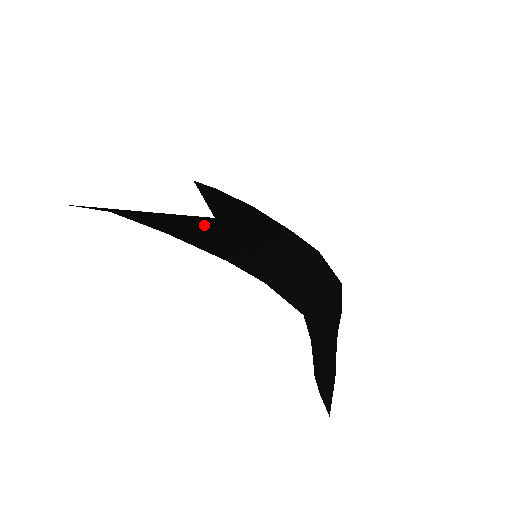
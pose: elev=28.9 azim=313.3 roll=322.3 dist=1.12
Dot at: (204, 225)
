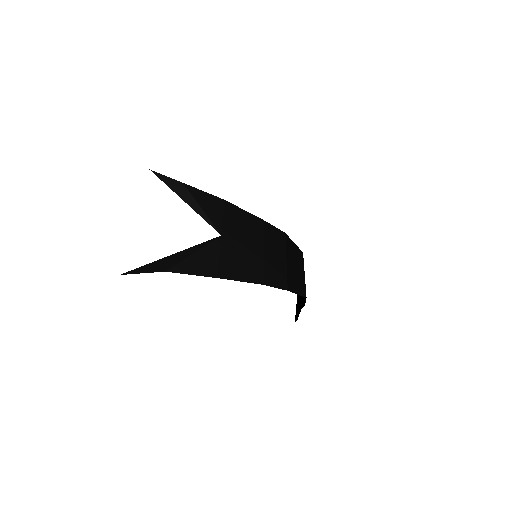
Dot at: (224, 251)
